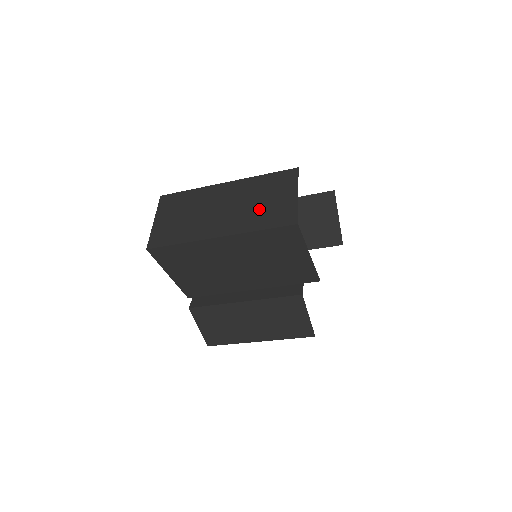
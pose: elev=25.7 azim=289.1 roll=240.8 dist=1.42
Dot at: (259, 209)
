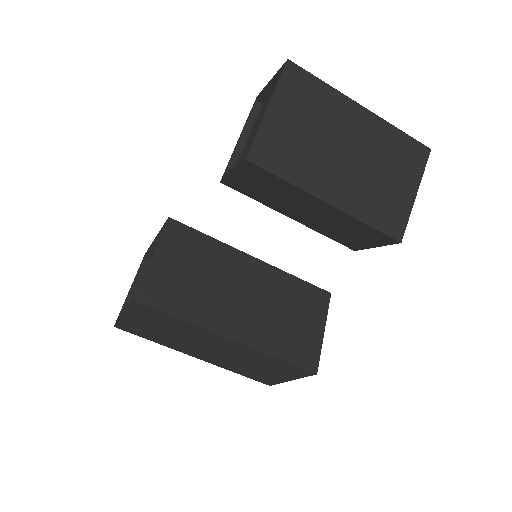
Dot at: occluded
